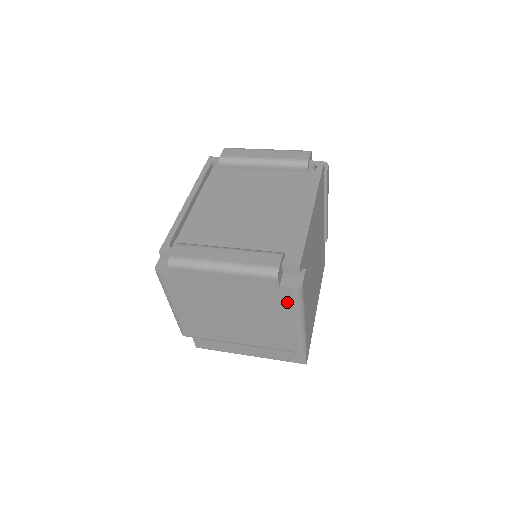
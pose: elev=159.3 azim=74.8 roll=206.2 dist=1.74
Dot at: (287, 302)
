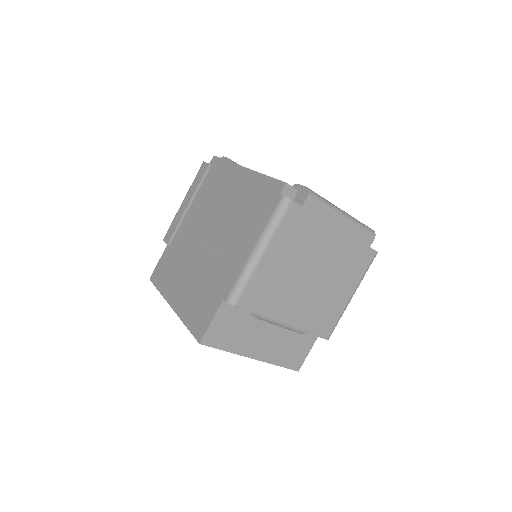
Dot at: (363, 267)
